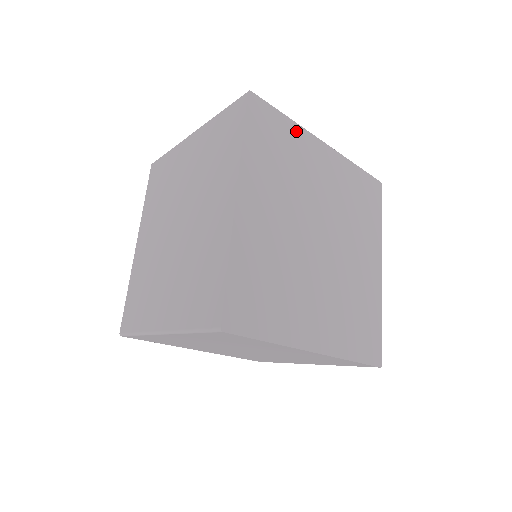
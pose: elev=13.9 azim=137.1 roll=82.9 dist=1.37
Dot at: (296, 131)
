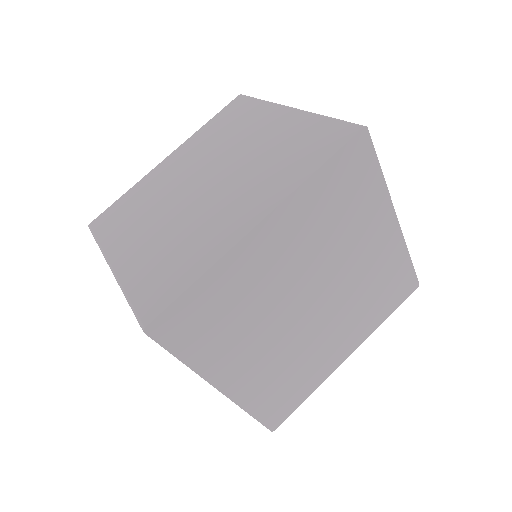
Dot at: (219, 273)
